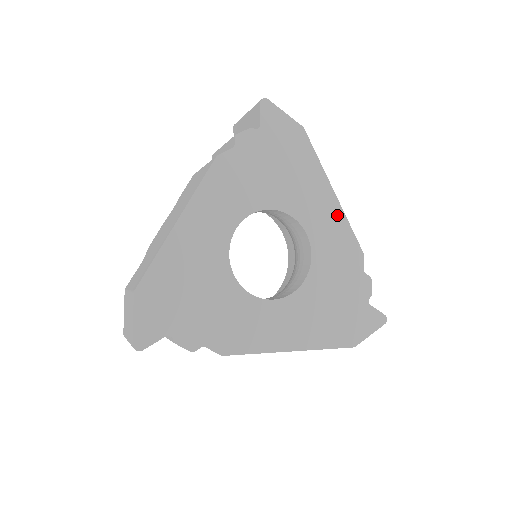
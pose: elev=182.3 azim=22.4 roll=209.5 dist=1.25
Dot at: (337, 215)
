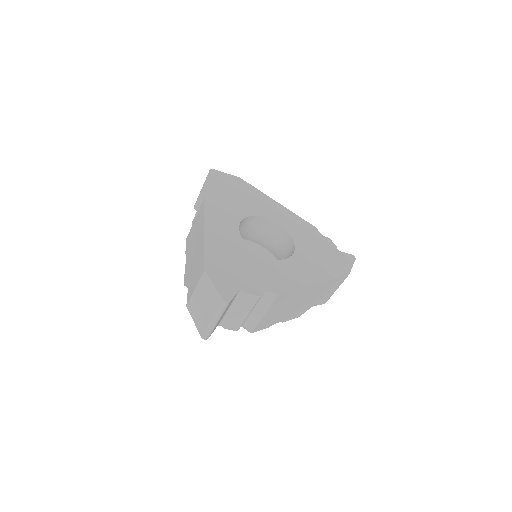
Dot at: (287, 212)
